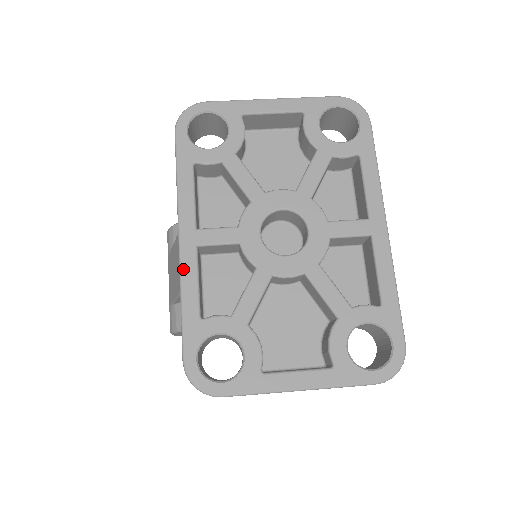
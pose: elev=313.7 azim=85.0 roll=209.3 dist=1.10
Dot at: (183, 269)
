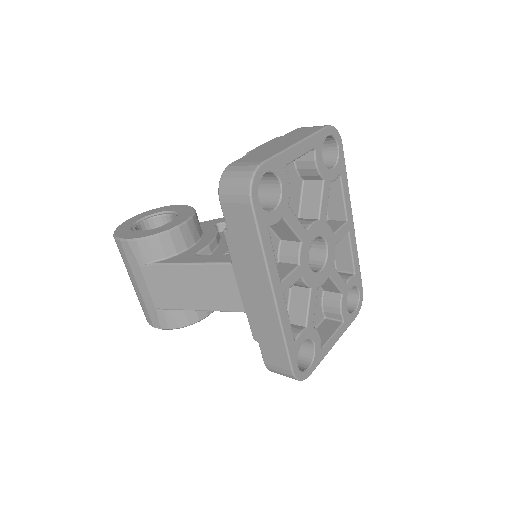
Dot at: (281, 316)
